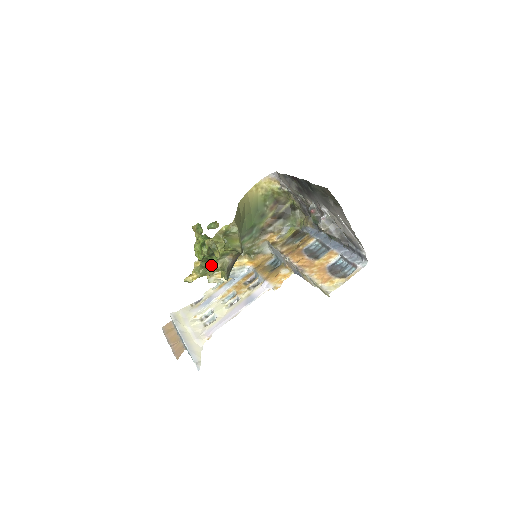
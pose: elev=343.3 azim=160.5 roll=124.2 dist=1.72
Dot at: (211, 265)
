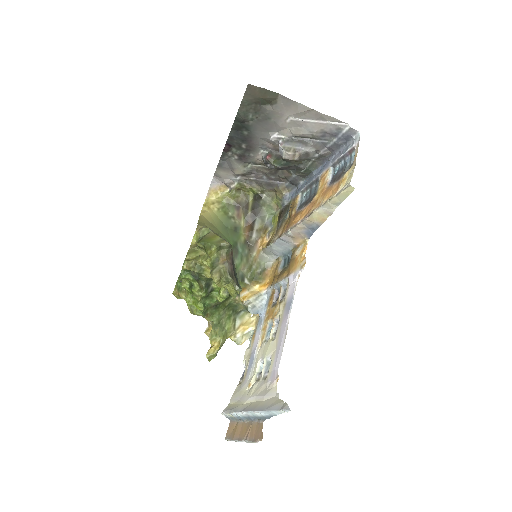
Dot at: (223, 318)
